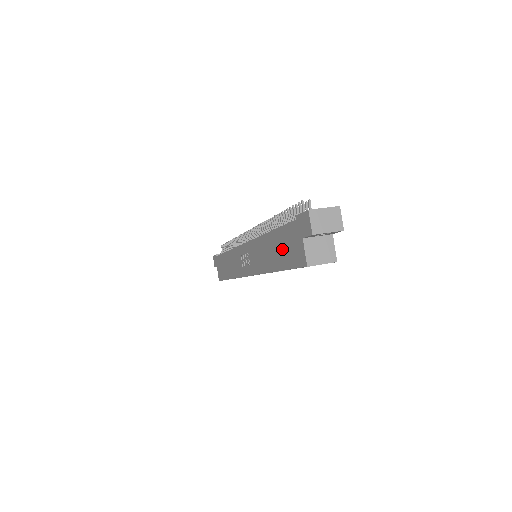
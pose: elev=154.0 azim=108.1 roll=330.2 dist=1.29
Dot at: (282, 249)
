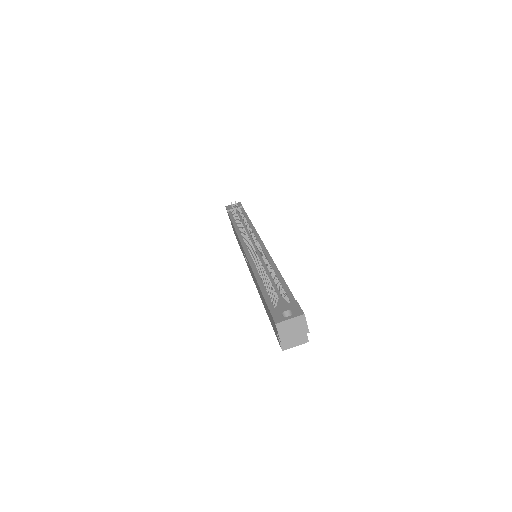
Dot at: (266, 308)
